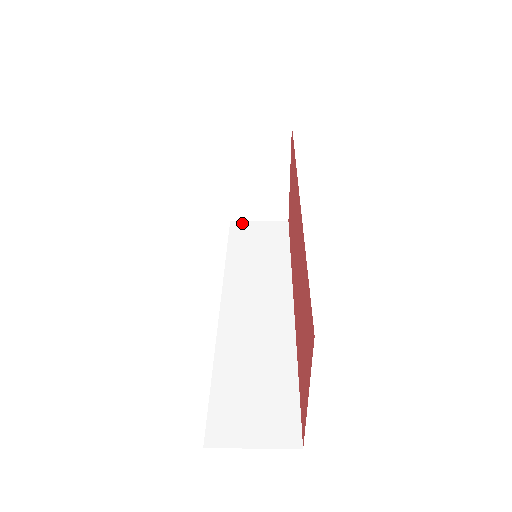
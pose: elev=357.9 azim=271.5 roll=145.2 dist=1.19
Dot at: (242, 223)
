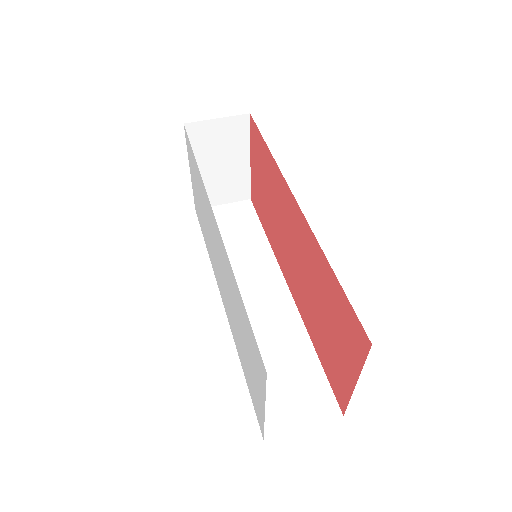
Dot at: occluded
